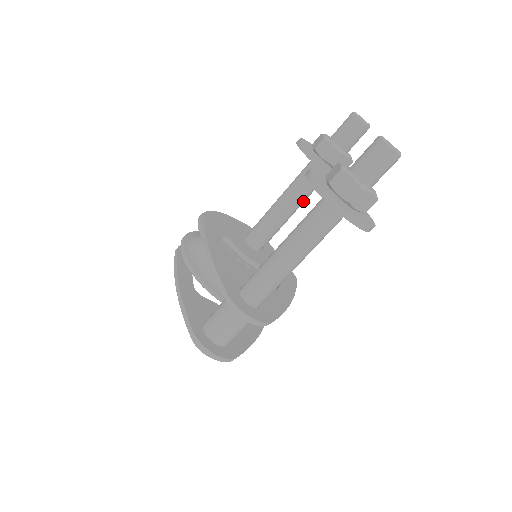
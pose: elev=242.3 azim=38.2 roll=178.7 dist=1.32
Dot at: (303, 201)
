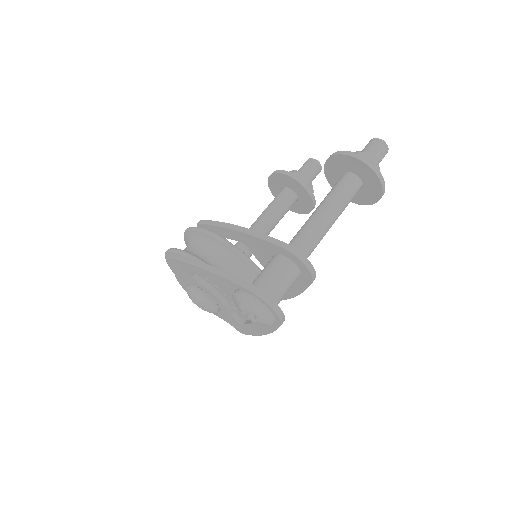
Dot at: occluded
